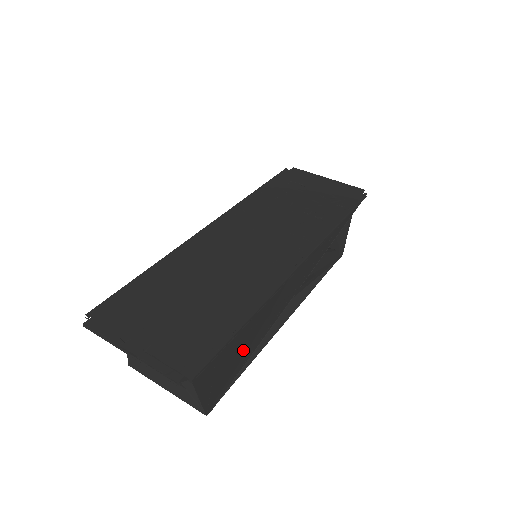
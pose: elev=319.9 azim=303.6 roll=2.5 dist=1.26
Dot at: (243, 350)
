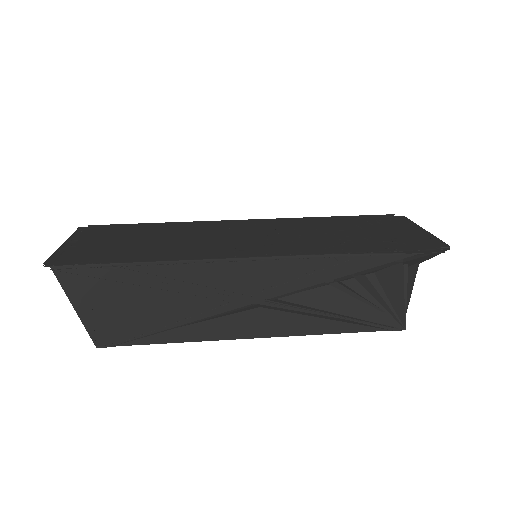
Dot at: (148, 304)
